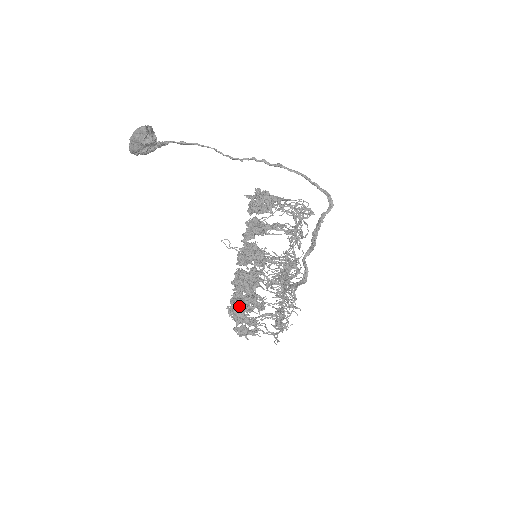
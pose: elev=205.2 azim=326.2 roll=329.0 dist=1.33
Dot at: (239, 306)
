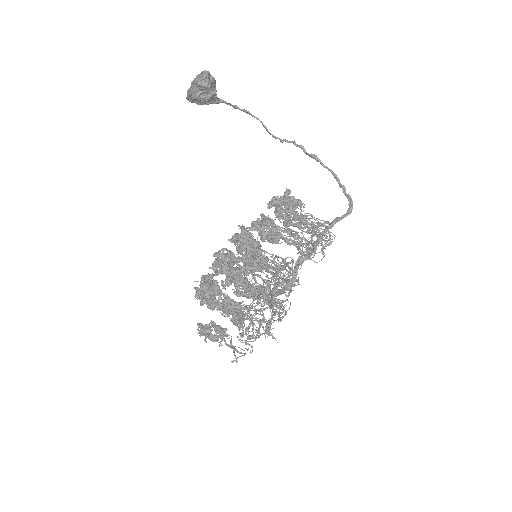
Dot at: (209, 282)
